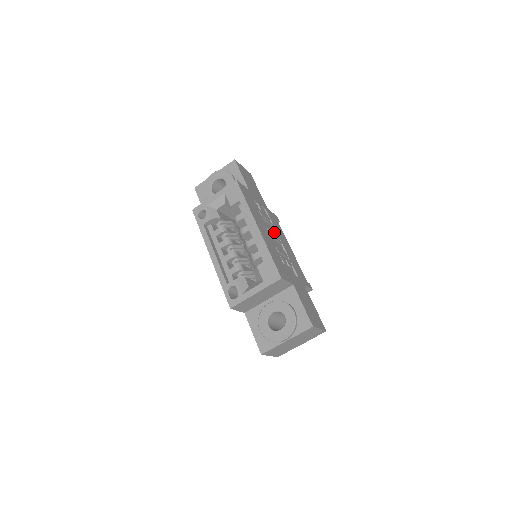
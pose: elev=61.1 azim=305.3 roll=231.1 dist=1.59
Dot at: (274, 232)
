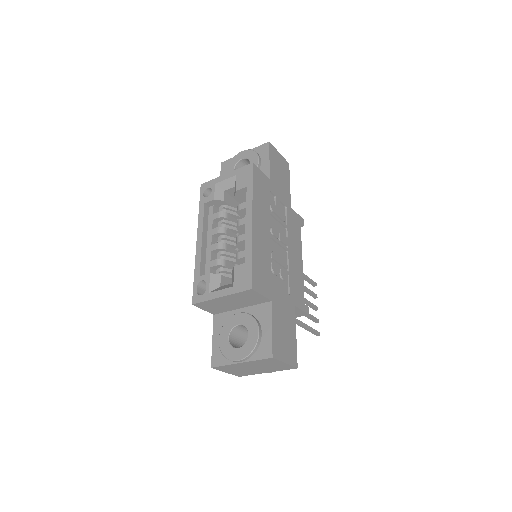
Dot at: (282, 235)
